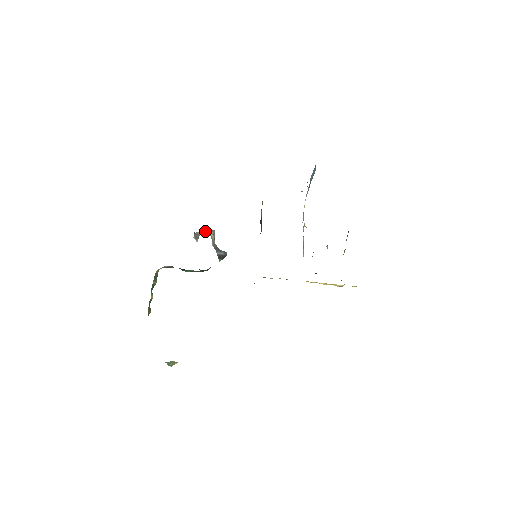
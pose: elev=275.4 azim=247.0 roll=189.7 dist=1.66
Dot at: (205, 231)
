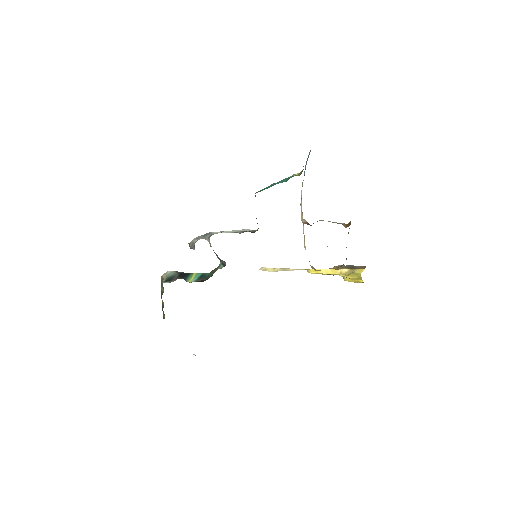
Dot at: (200, 236)
